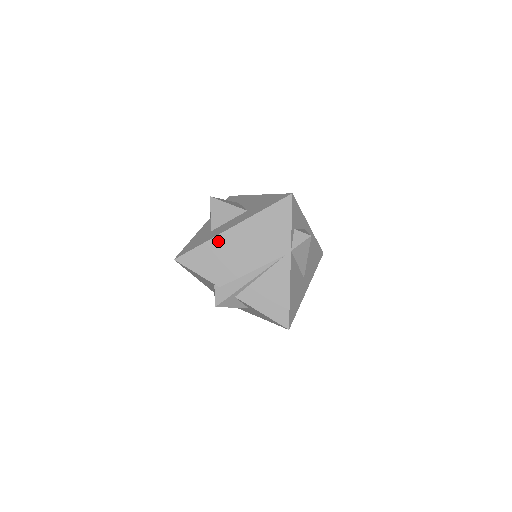
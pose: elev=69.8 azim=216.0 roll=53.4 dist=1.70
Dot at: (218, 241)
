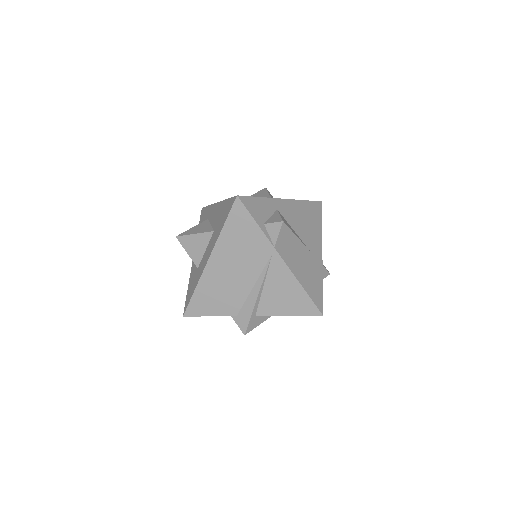
Dot at: (206, 279)
